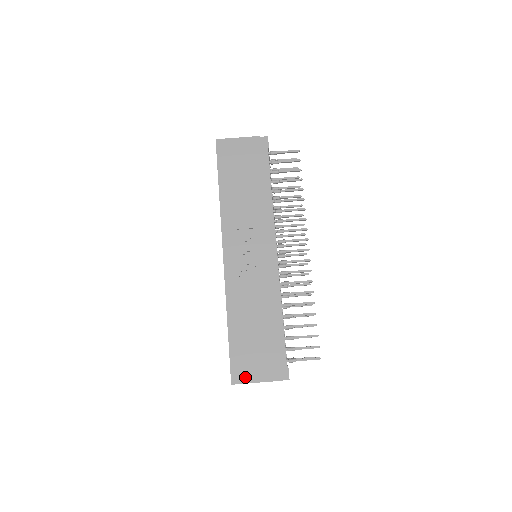
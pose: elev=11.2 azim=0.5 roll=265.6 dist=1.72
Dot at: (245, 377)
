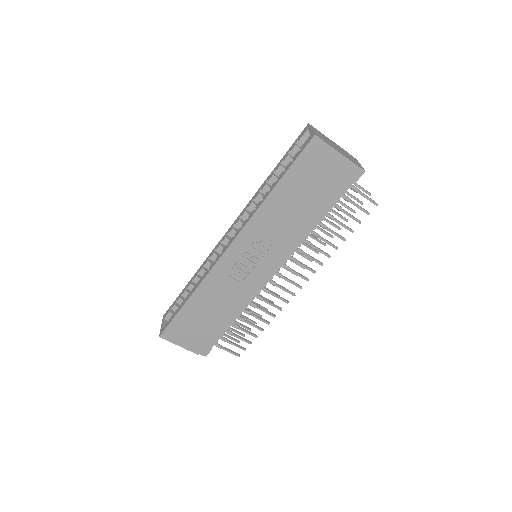
Dot at: (174, 339)
